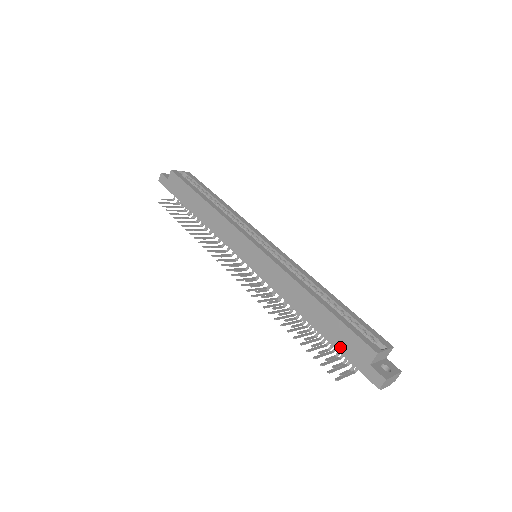
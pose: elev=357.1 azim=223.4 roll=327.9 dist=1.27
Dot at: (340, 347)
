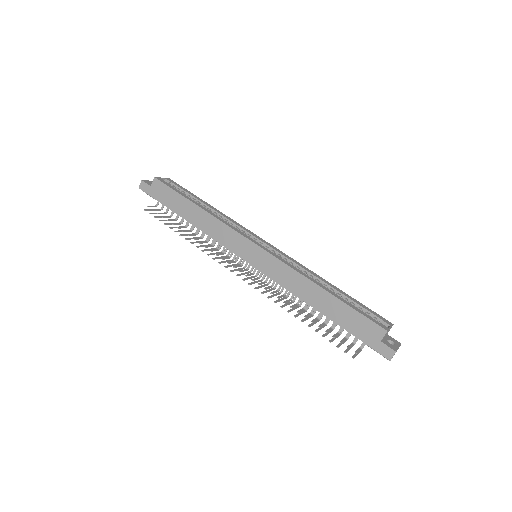
Dot at: (352, 330)
